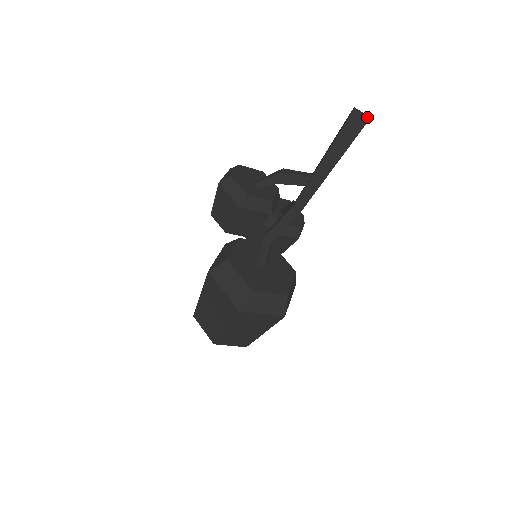
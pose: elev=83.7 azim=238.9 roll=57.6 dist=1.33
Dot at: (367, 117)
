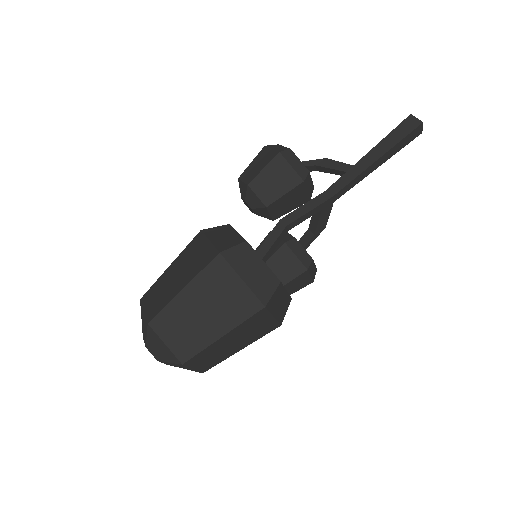
Dot at: (421, 129)
